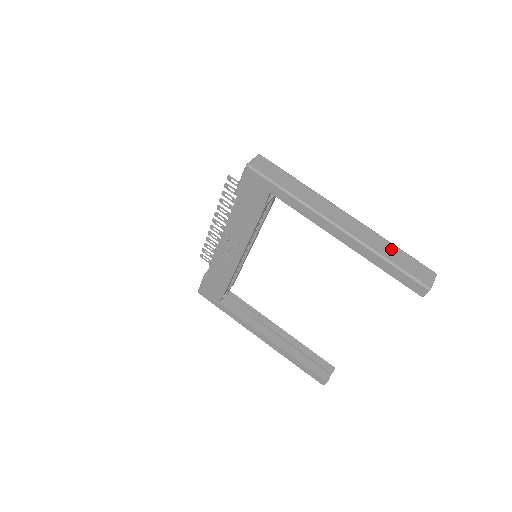
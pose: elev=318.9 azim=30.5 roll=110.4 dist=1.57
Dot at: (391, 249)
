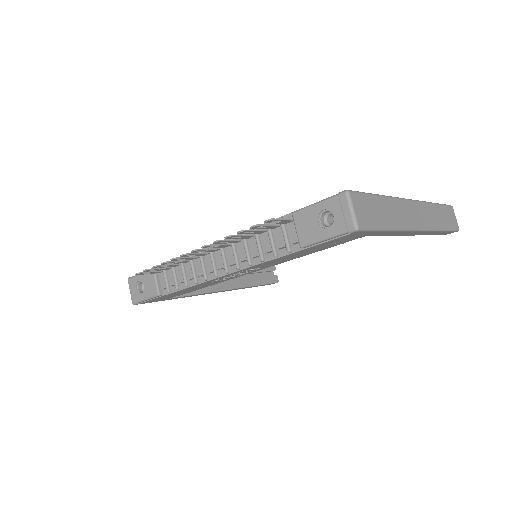
Dot at: (439, 213)
